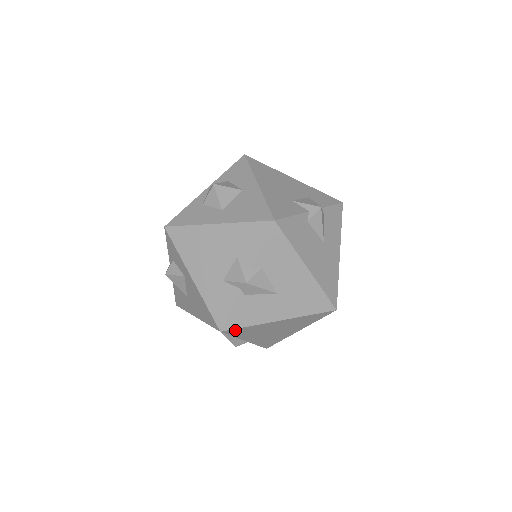
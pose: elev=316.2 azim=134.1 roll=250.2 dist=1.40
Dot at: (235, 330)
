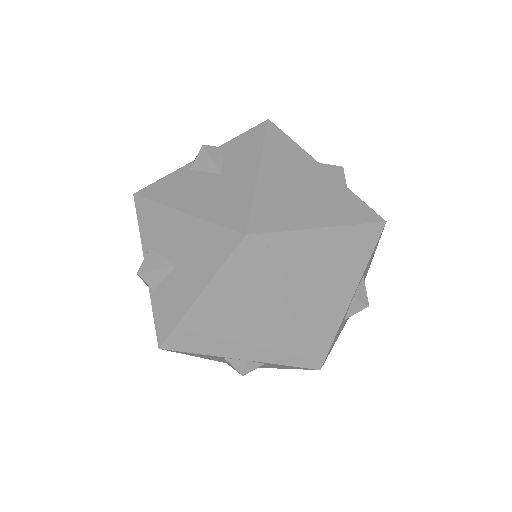
Dot at: (174, 340)
